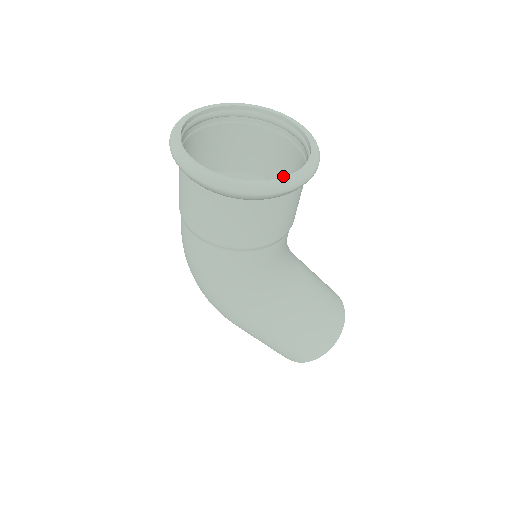
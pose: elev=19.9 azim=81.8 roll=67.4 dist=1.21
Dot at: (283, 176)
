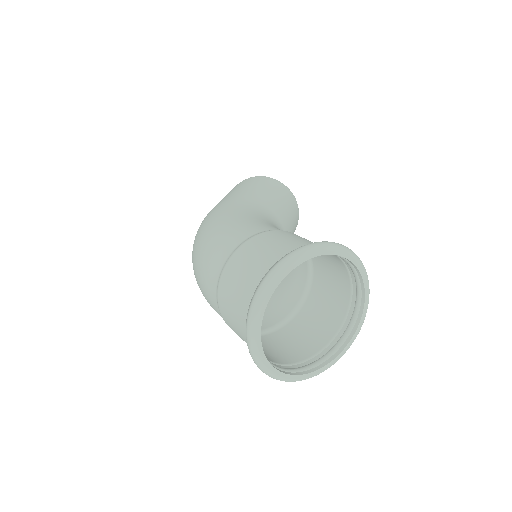
Dot at: occluded
